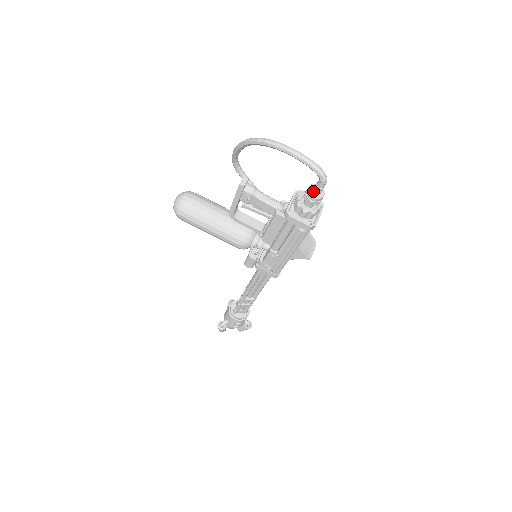
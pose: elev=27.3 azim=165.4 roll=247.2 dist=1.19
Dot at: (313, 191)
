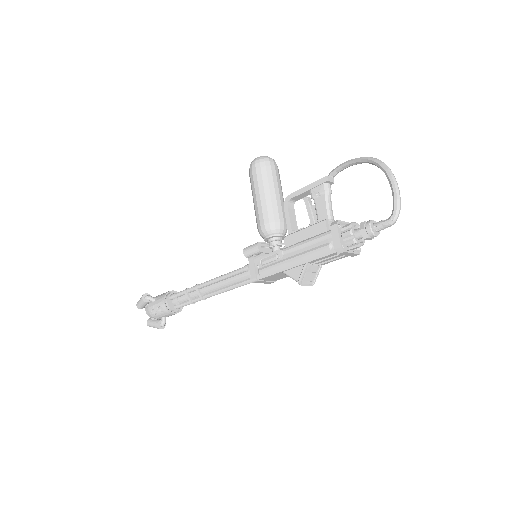
Dot at: (374, 224)
